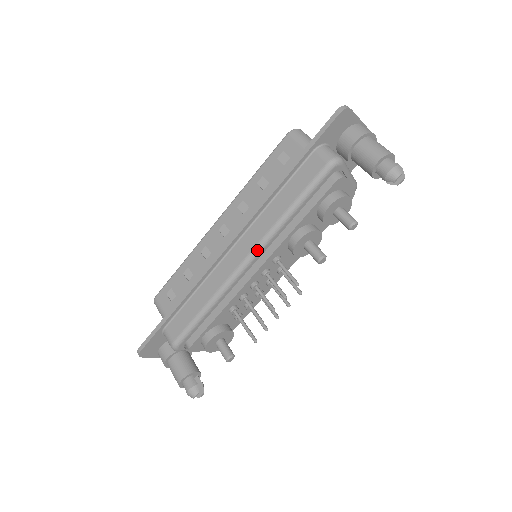
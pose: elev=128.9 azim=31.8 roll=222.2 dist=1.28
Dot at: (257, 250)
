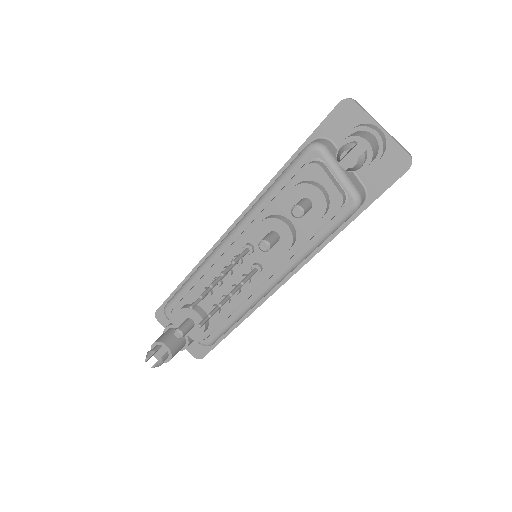
Dot at: (234, 229)
